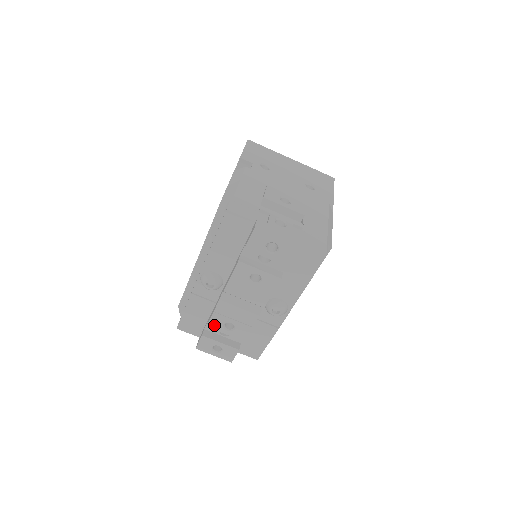
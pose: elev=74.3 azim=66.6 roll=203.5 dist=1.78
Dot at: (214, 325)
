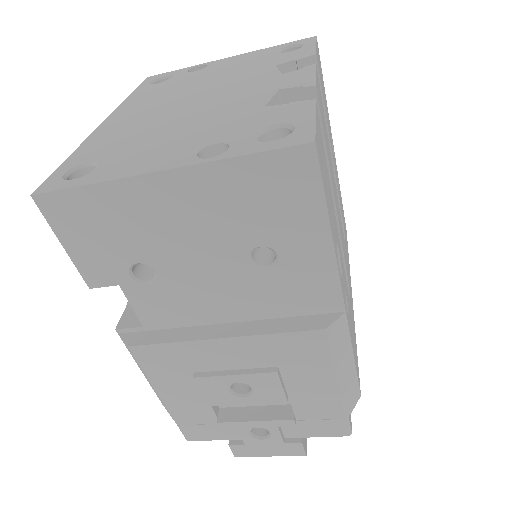
Dot at: occluded
